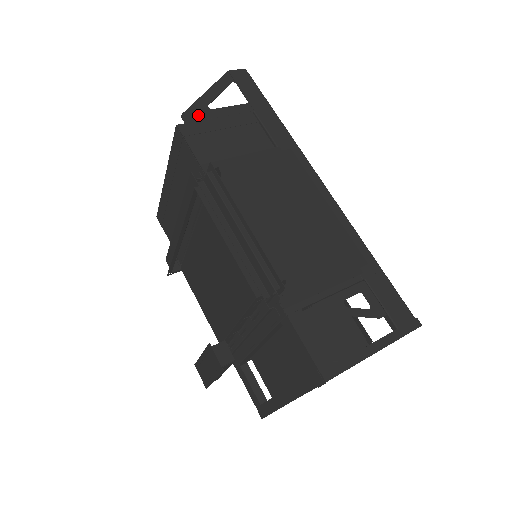
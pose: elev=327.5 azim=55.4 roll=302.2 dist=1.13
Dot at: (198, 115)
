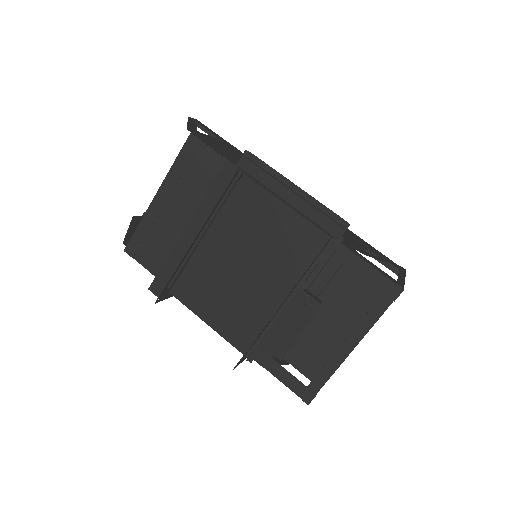
Dot at: (197, 133)
